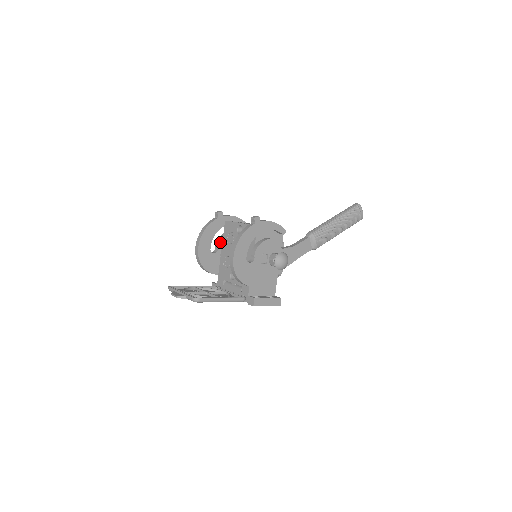
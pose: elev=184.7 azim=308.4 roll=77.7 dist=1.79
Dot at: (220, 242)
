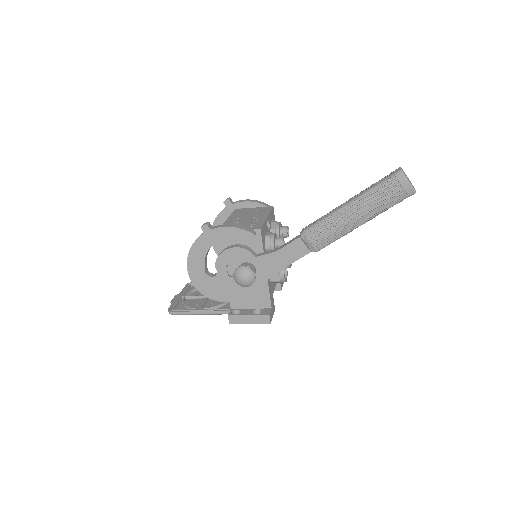
Dot at: occluded
